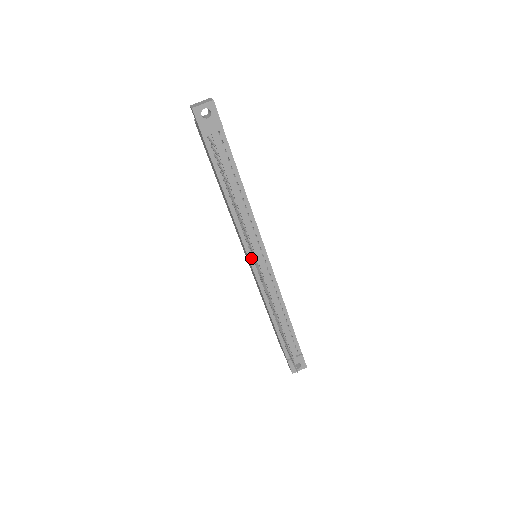
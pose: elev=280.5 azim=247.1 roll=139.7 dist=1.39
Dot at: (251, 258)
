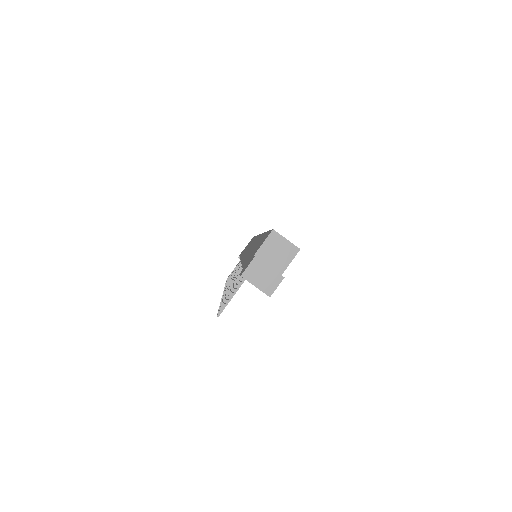
Dot at: occluded
